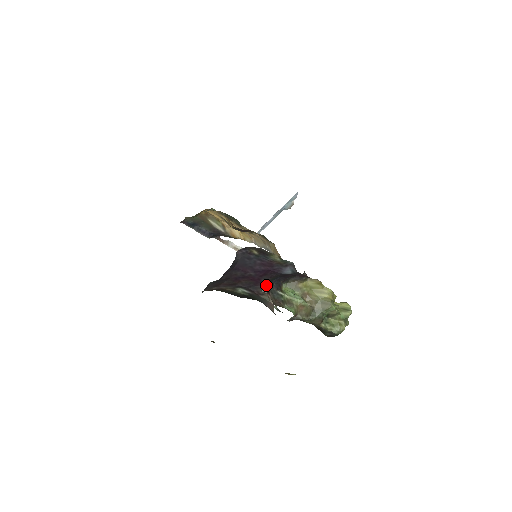
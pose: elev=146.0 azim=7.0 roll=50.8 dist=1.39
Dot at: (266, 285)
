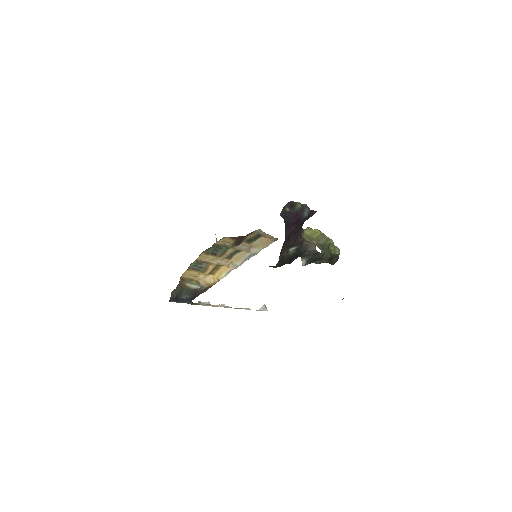
Dot at: occluded
